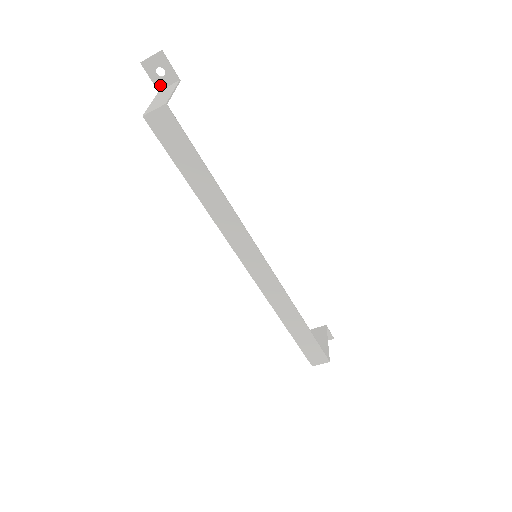
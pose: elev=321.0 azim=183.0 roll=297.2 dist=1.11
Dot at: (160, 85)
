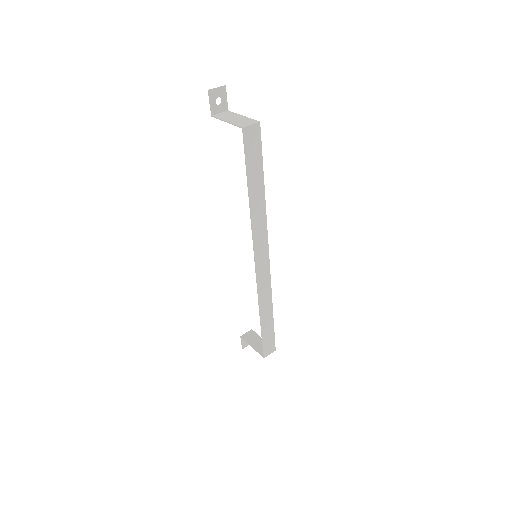
Dot at: (214, 111)
